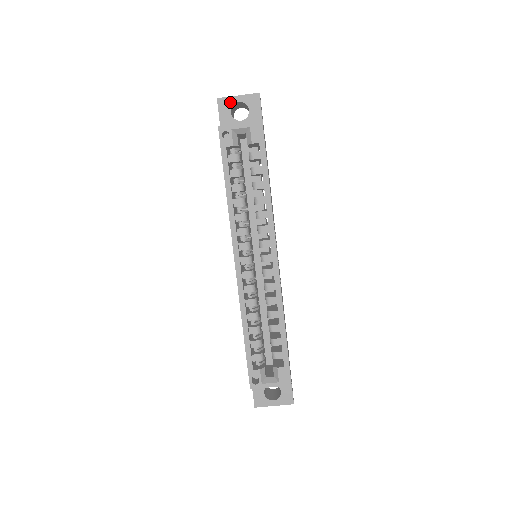
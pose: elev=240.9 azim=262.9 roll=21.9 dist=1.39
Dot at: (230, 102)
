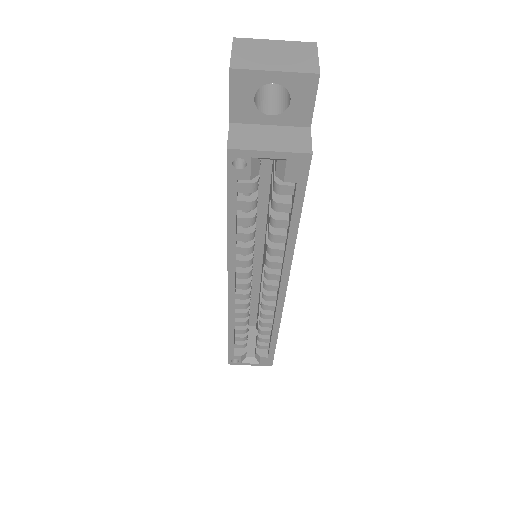
Dot at: (256, 80)
